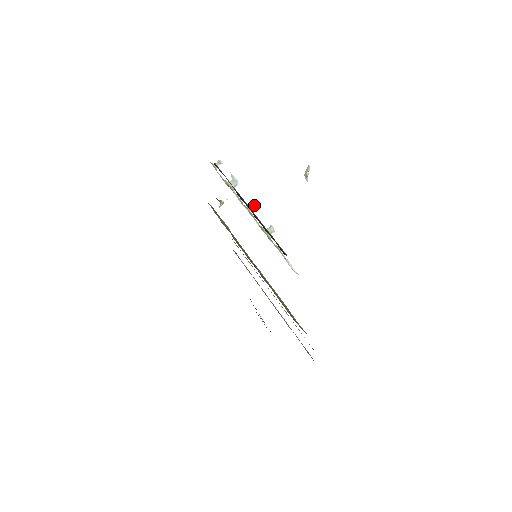
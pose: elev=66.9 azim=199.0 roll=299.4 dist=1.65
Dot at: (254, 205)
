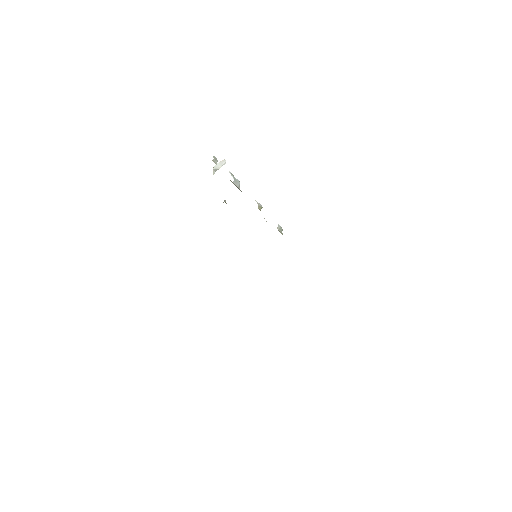
Dot at: (261, 206)
